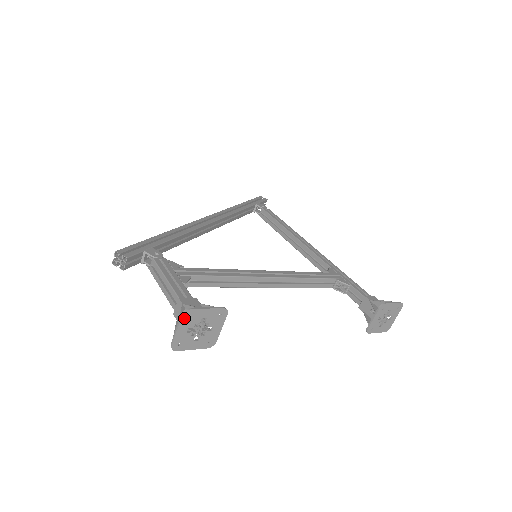
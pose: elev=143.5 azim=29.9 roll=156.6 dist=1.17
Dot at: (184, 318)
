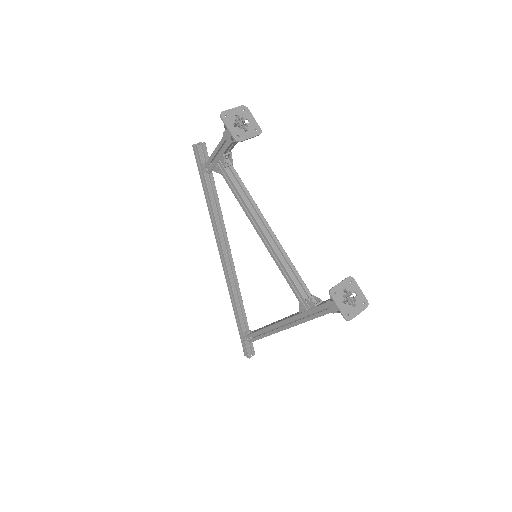
Dot at: (241, 108)
